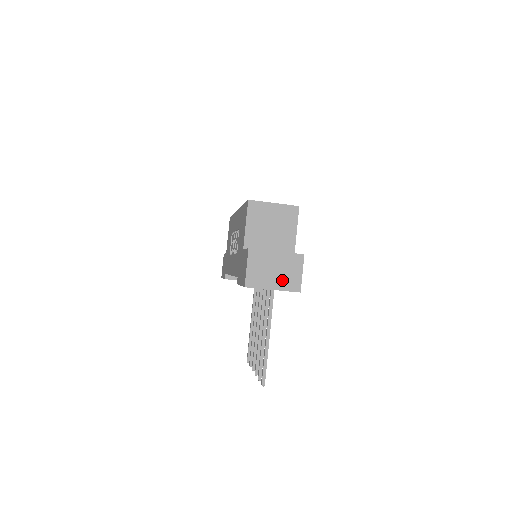
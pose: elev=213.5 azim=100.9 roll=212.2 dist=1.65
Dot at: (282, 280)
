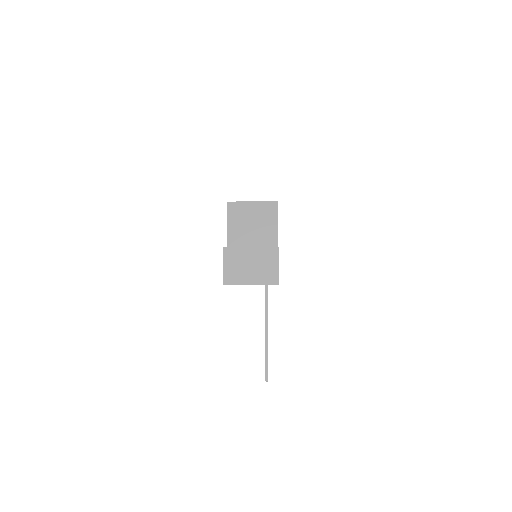
Dot at: (259, 274)
